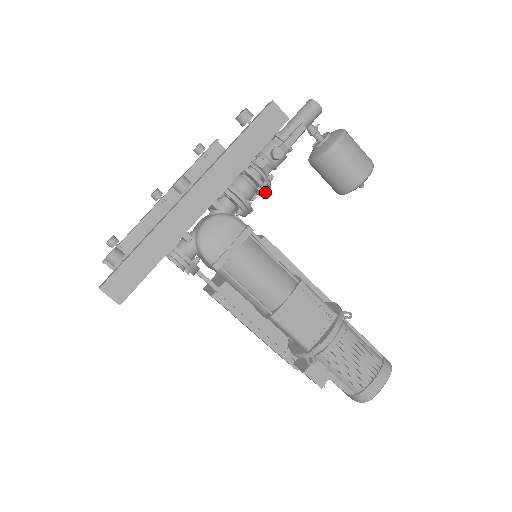
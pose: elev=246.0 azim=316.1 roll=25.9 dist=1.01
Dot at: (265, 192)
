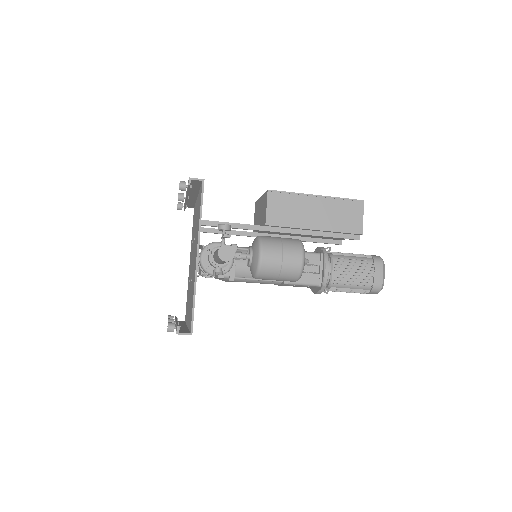
Dot at: (229, 270)
